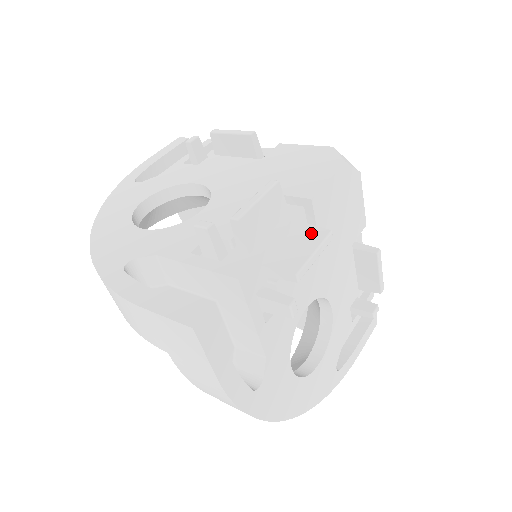
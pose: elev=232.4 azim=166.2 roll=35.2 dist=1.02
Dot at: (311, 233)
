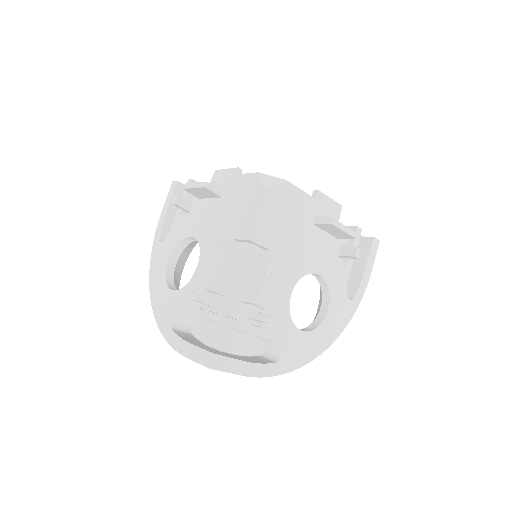
Dot at: (260, 263)
